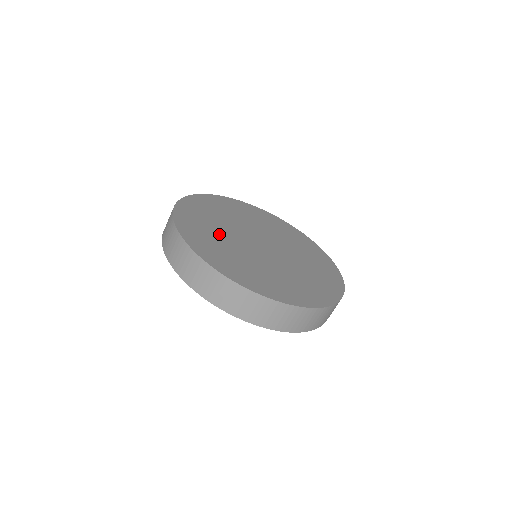
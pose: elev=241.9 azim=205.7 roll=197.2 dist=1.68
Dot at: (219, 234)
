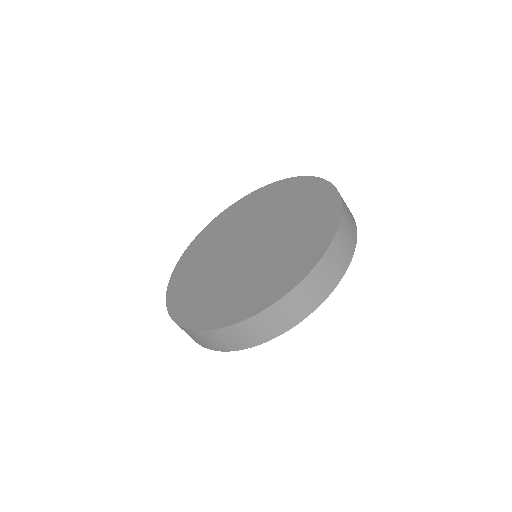
Dot at: (205, 279)
